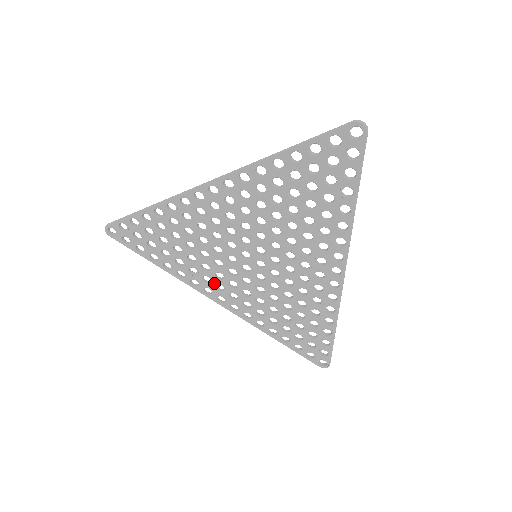
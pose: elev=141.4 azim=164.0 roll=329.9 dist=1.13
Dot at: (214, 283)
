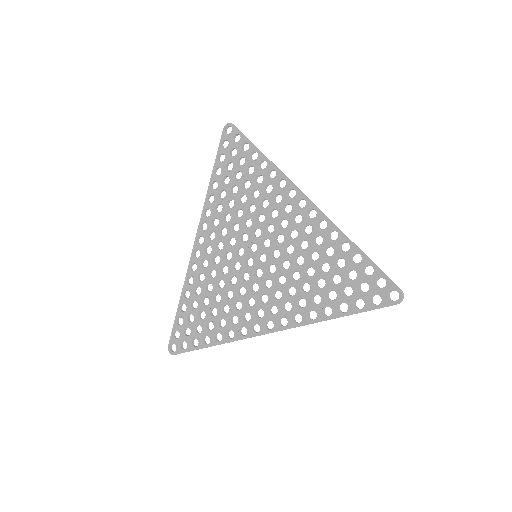
Dot at: (253, 314)
